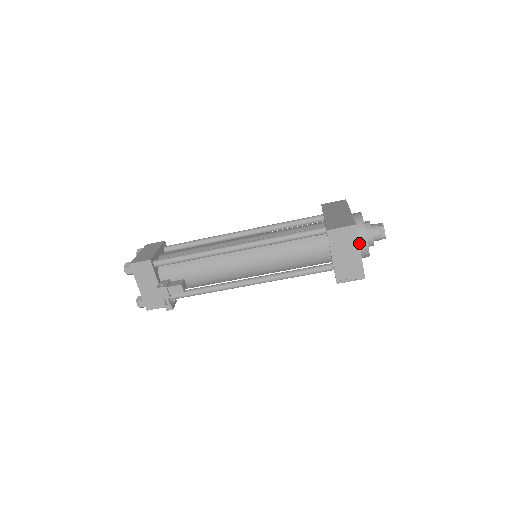
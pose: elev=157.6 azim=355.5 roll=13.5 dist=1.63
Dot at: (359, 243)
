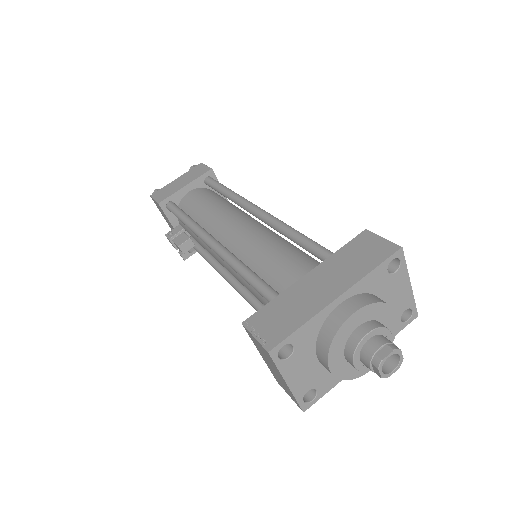
Dot at: (319, 359)
